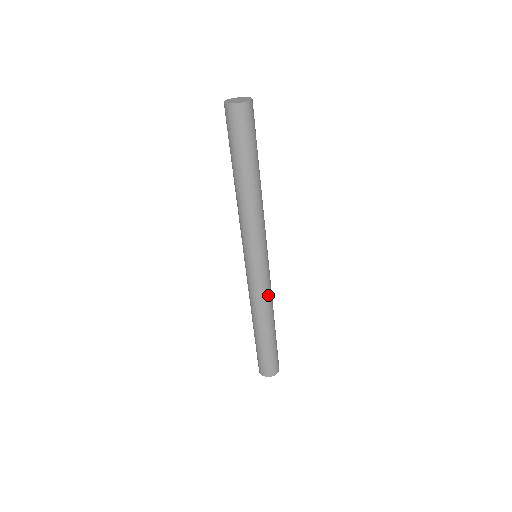
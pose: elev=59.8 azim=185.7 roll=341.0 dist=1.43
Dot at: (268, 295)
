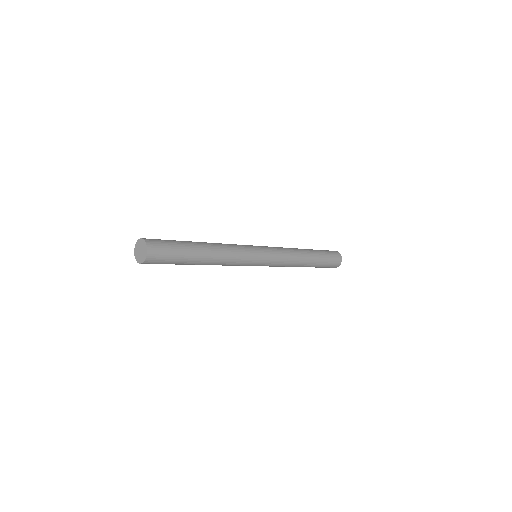
Dot at: (287, 262)
